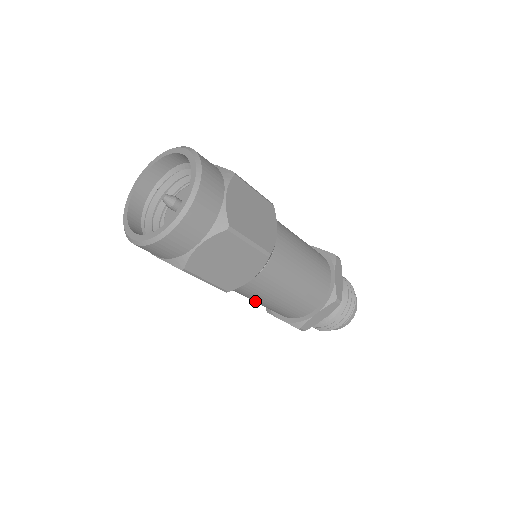
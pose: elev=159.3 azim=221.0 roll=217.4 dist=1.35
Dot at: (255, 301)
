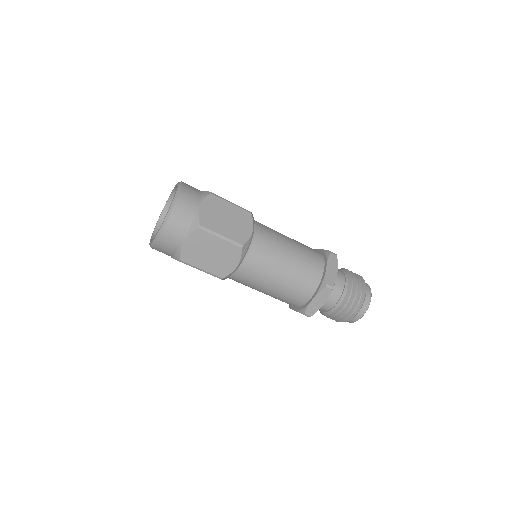
Dot at: occluded
